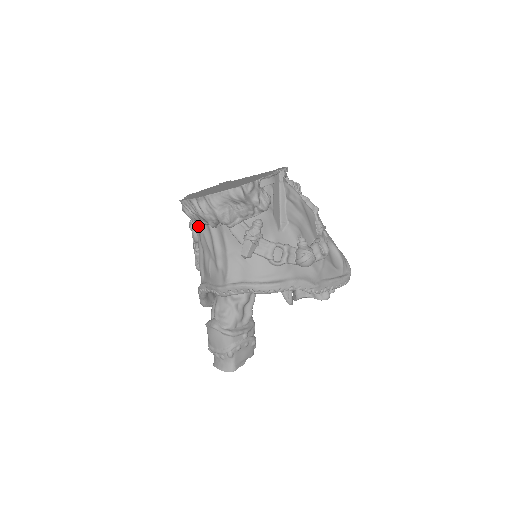
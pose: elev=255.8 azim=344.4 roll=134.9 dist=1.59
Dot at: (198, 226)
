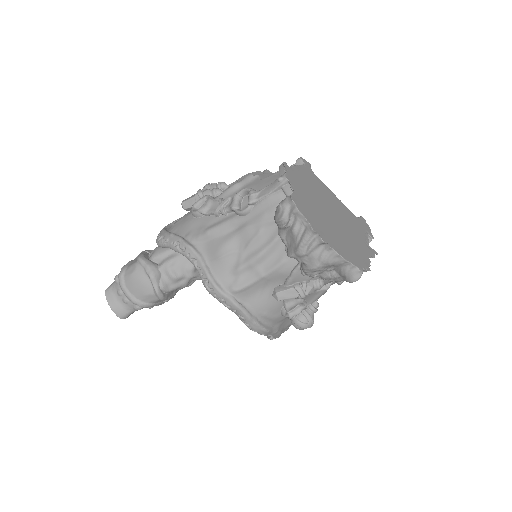
Dot at: (264, 216)
